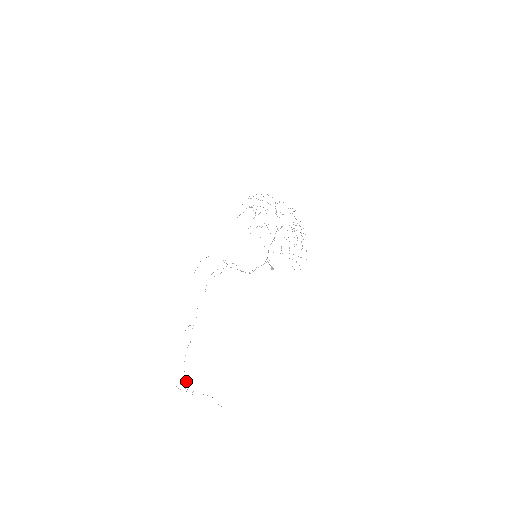
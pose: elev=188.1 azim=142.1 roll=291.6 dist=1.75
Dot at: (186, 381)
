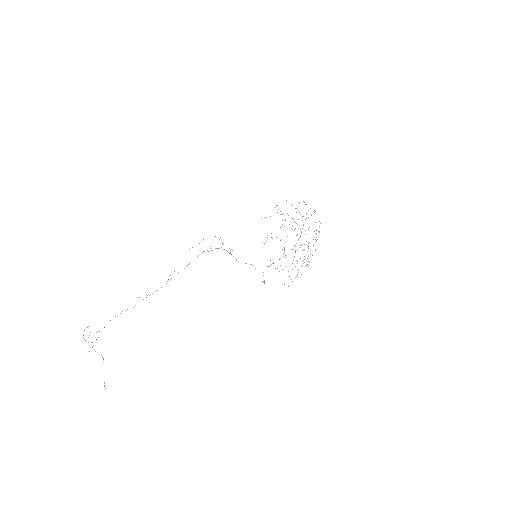
Dot at: occluded
